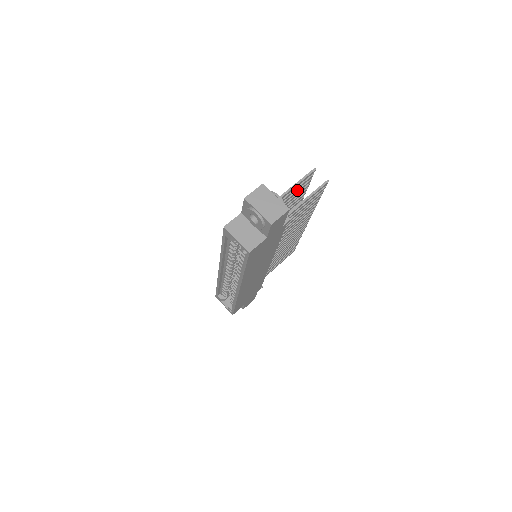
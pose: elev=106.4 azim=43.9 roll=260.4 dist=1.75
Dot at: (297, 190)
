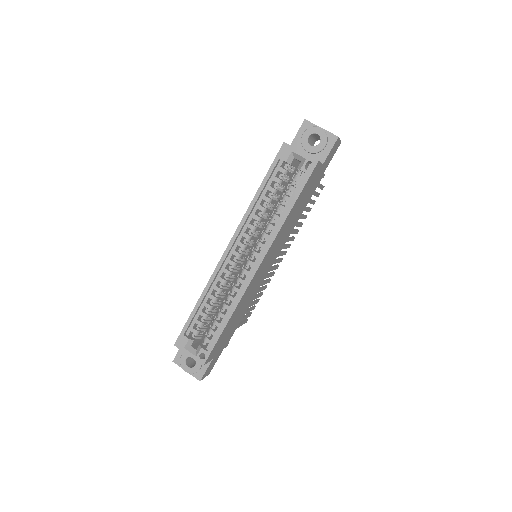
Dot at: occluded
